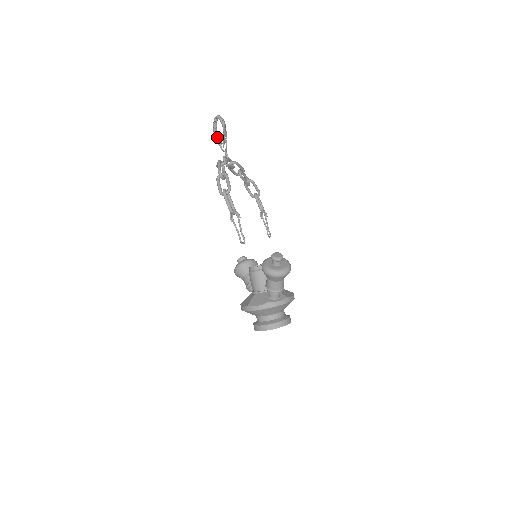
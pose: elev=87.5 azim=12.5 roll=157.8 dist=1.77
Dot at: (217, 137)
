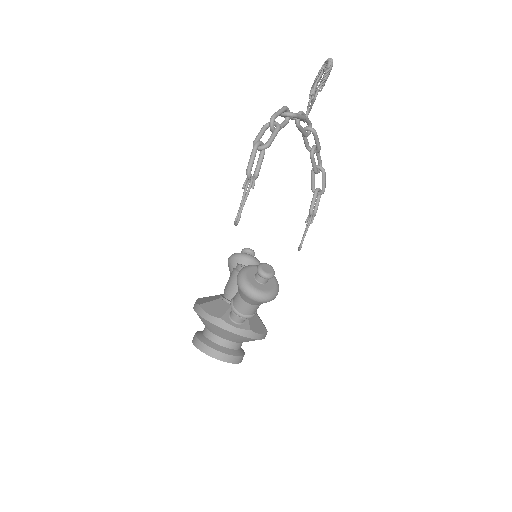
Dot at: (314, 87)
